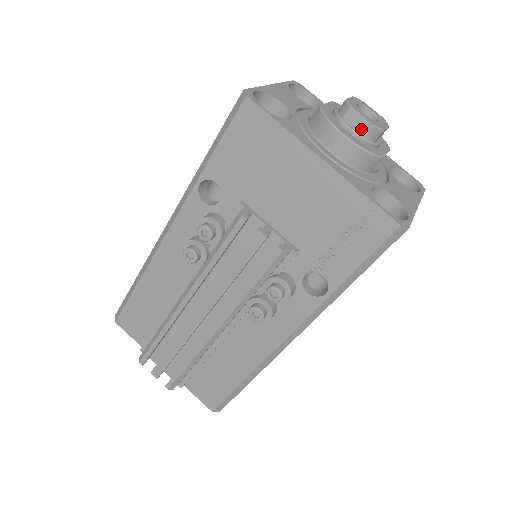
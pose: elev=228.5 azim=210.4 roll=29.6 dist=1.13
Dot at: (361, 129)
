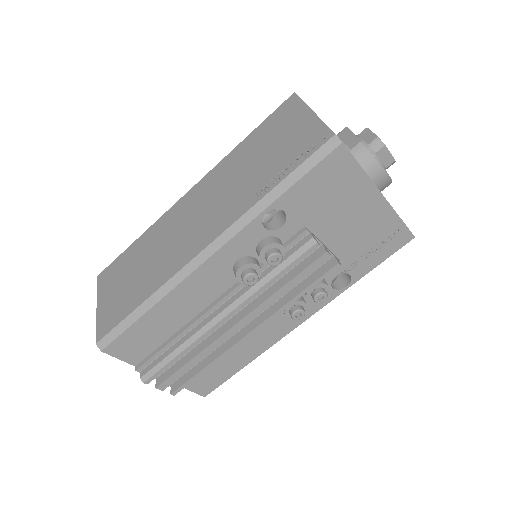
Dot at: (386, 162)
